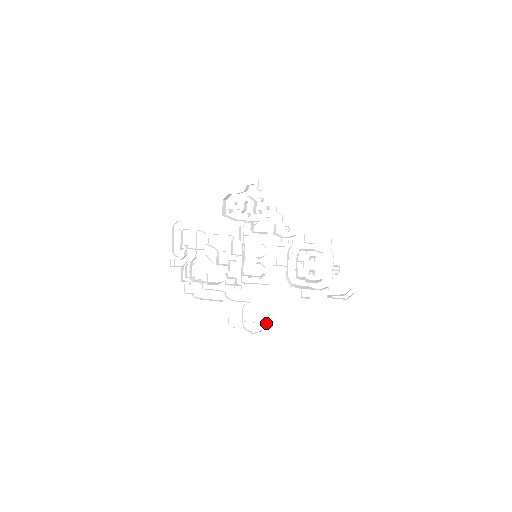
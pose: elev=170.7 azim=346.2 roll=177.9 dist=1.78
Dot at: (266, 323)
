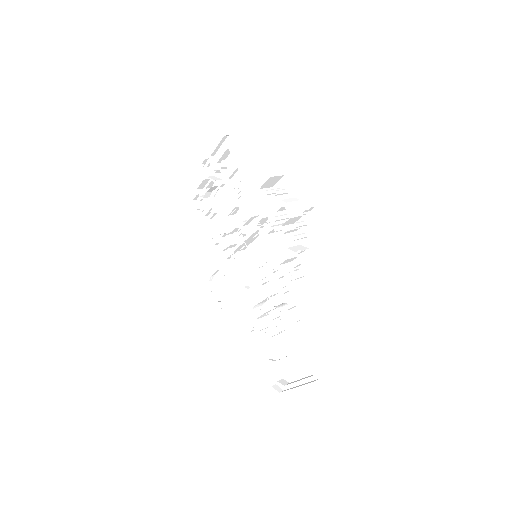
Dot at: (223, 302)
